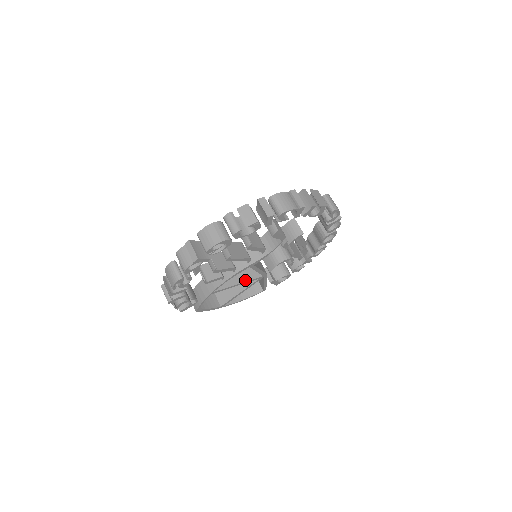
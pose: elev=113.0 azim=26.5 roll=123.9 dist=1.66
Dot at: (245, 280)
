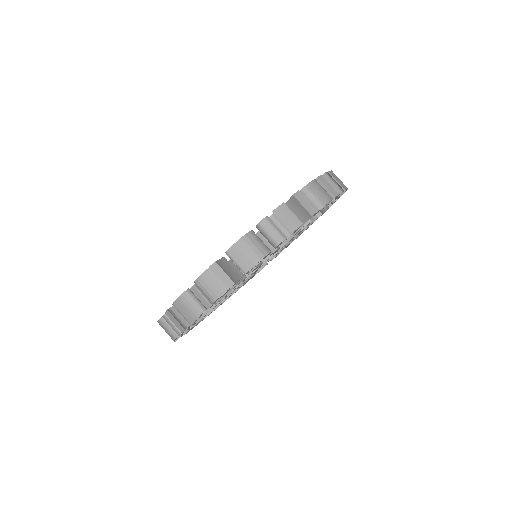
Dot at: occluded
